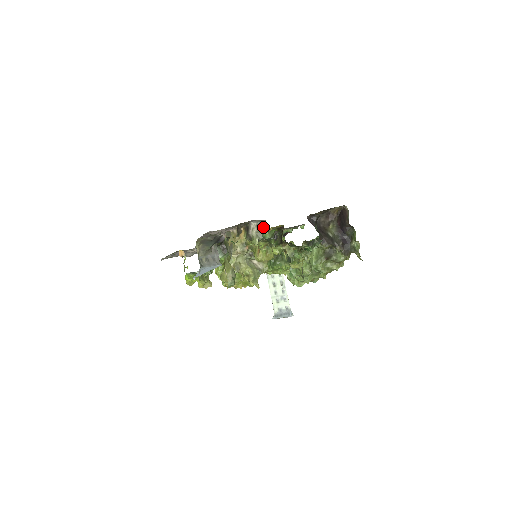
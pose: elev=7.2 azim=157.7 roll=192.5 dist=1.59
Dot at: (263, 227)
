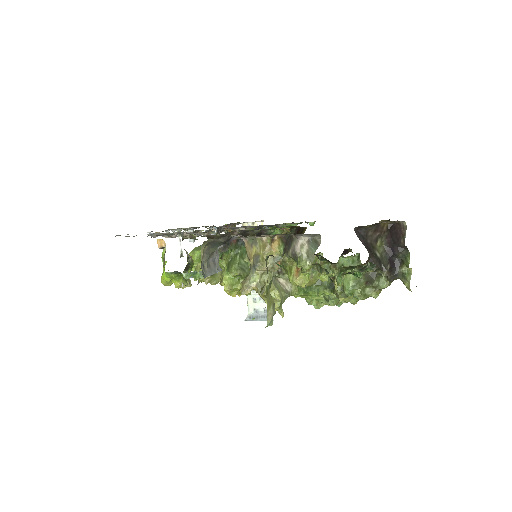
Dot at: (316, 245)
